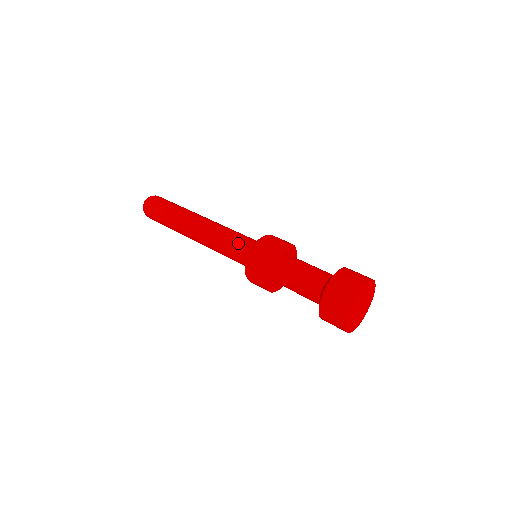
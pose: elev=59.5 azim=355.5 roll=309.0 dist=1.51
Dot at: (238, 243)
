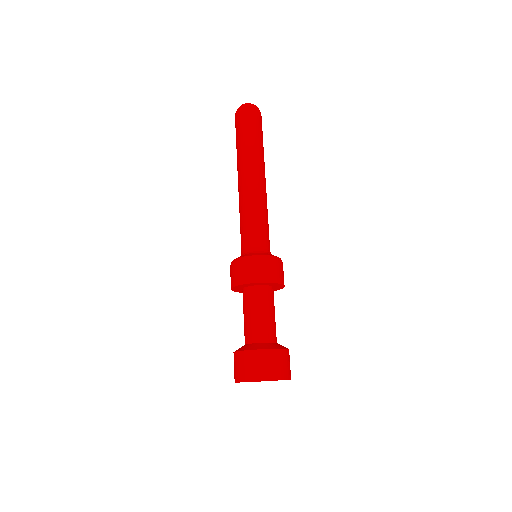
Dot at: (242, 238)
